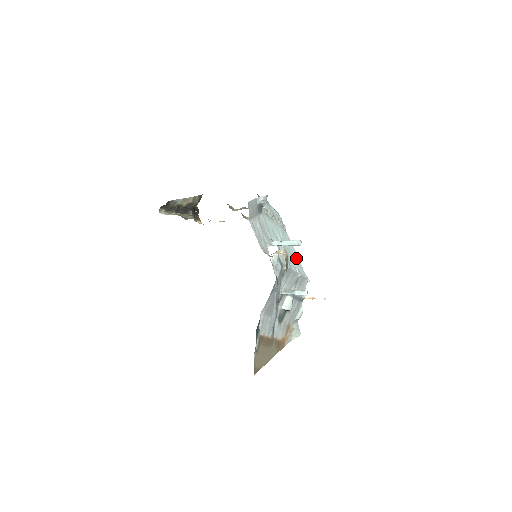
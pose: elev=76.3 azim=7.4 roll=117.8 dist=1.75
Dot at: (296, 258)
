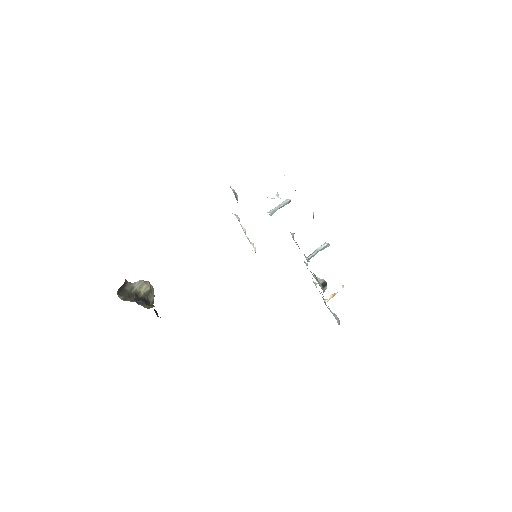
Dot at: occluded
